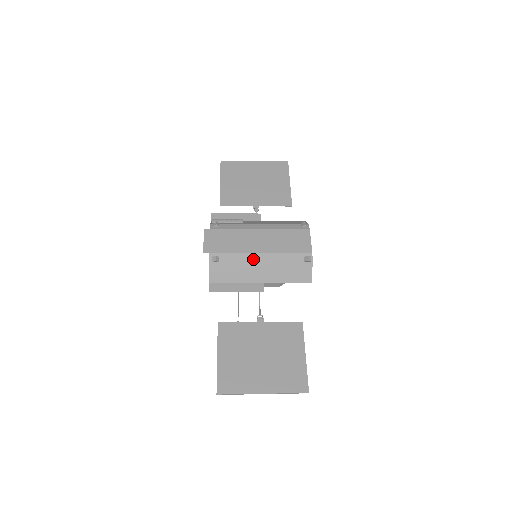
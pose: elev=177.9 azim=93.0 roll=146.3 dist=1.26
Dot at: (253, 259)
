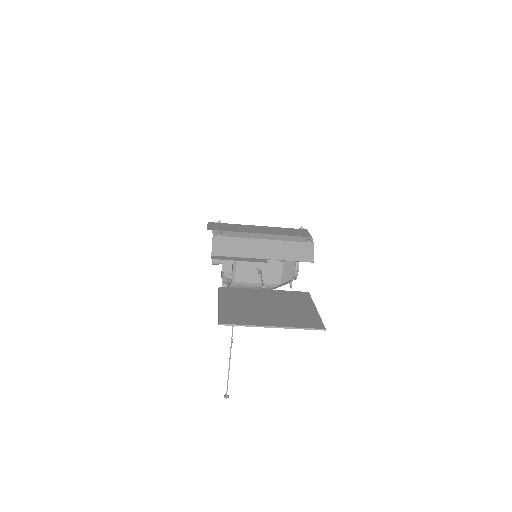
Dot at: (256, 237)
